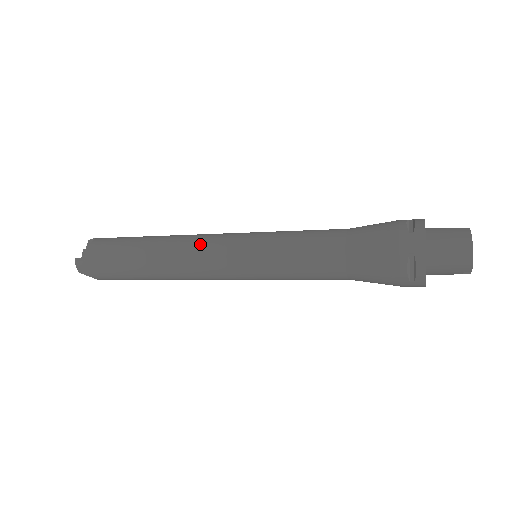
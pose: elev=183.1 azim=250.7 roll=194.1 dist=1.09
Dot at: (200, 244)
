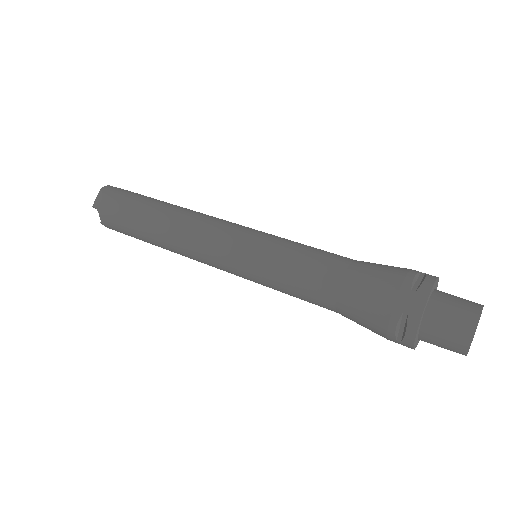
Dot at: (200, 261)
